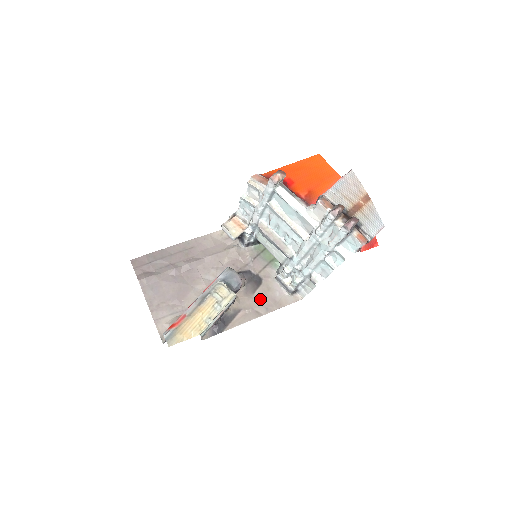
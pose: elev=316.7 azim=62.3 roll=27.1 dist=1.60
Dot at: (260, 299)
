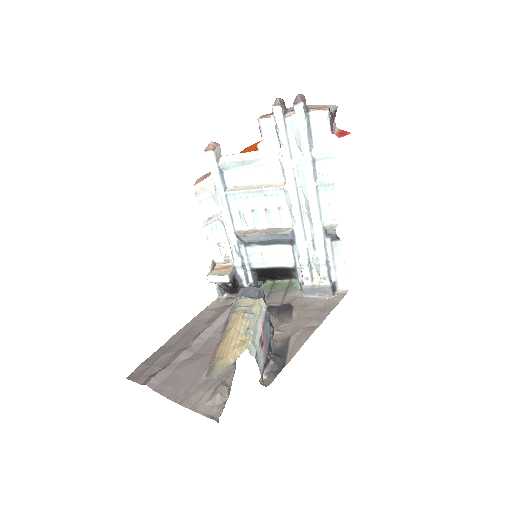
Dot at: (303, 317)
